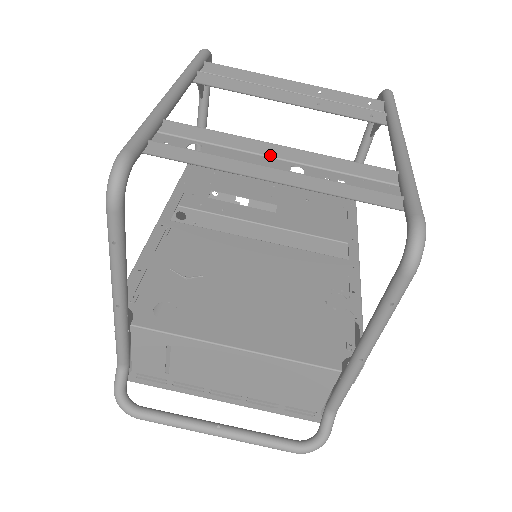
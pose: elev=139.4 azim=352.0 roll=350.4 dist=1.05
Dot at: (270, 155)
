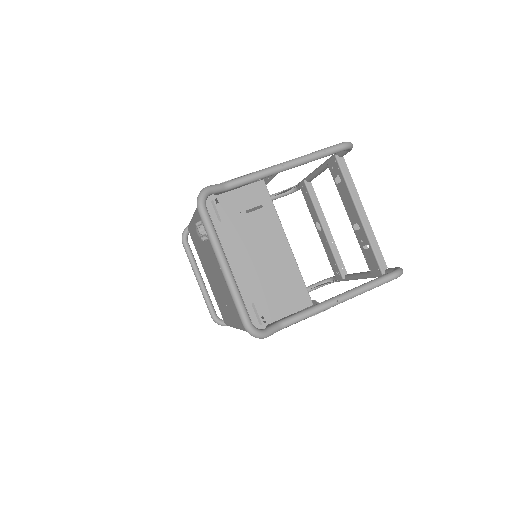
Dot at: (349, 215)
